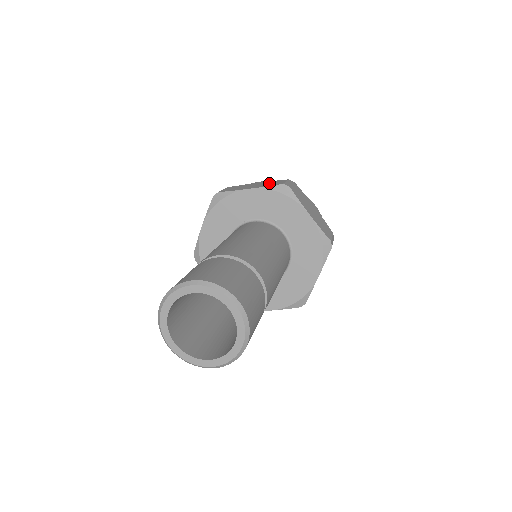
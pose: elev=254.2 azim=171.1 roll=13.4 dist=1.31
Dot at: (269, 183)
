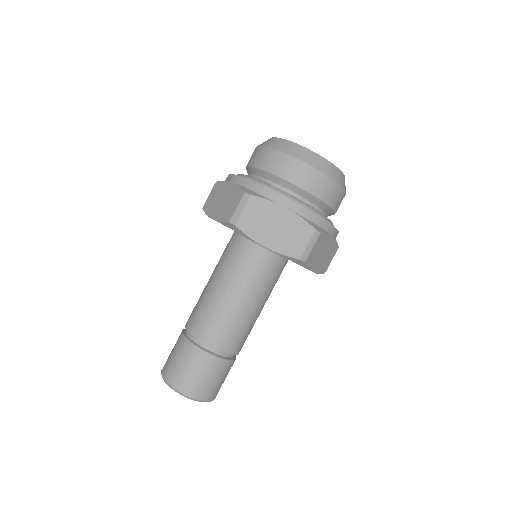
Dot at: (229, 203)
